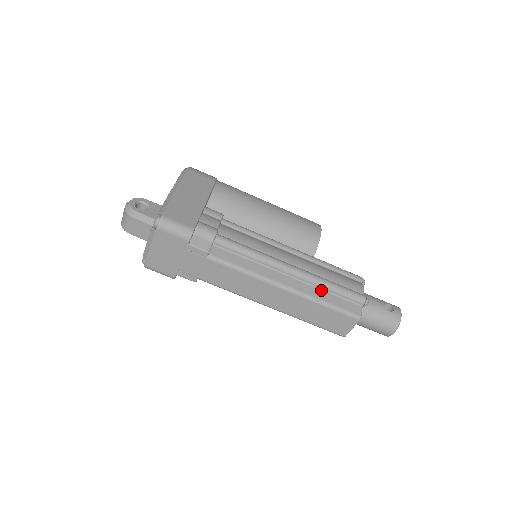
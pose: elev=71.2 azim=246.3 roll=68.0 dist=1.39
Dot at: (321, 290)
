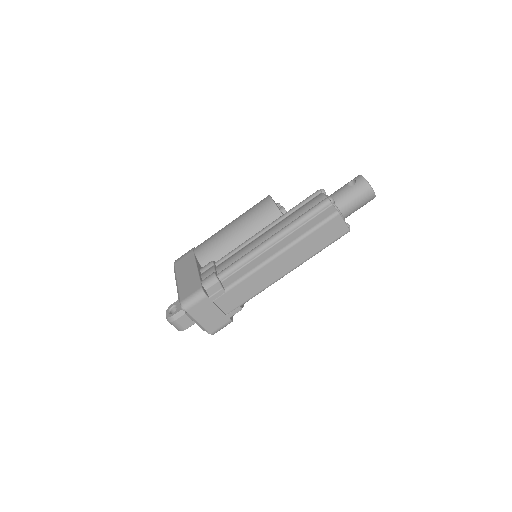
Dot at: (300, 228)
